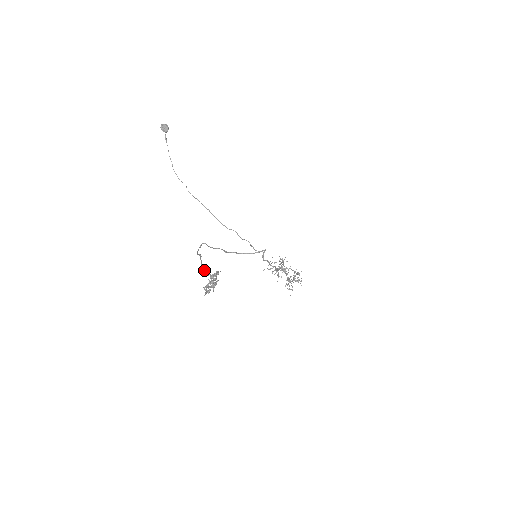
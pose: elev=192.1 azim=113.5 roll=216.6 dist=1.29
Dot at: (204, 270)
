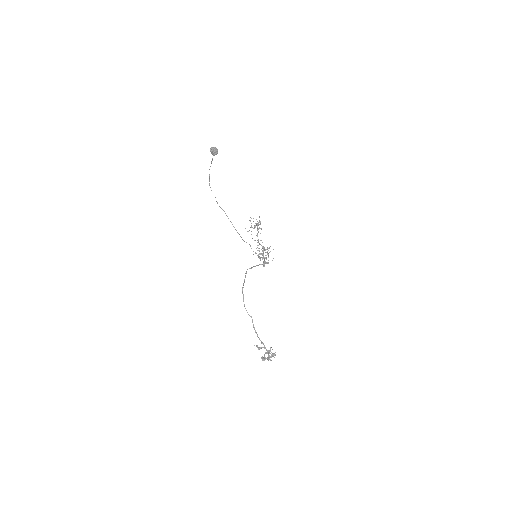
Dot at: (258, 337)
